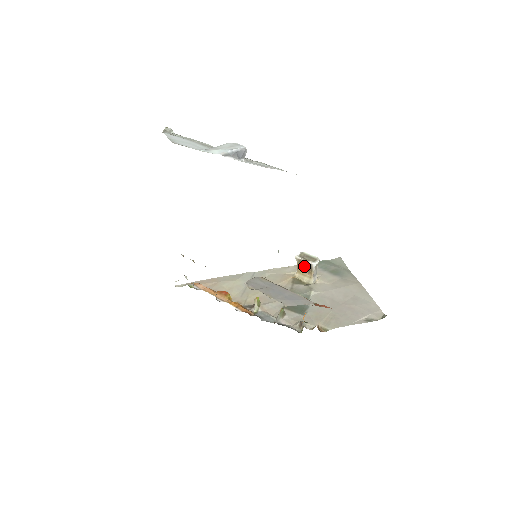
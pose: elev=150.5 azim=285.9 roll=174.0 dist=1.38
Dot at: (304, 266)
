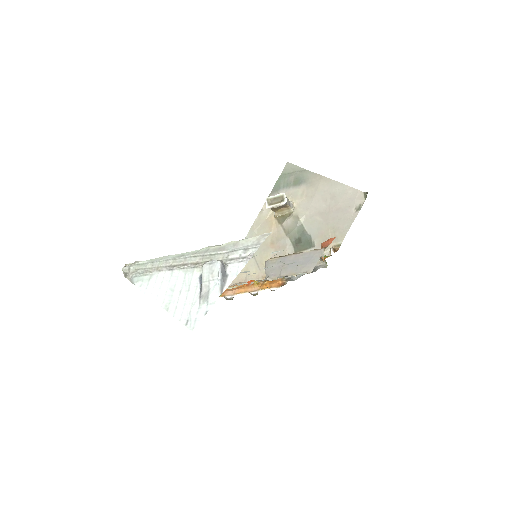
Dot at: (278, 208)
